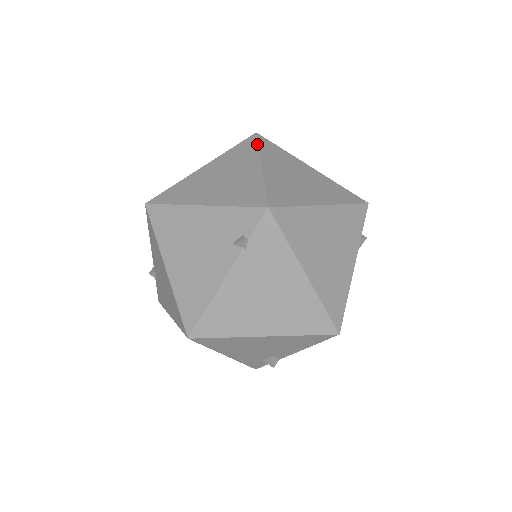
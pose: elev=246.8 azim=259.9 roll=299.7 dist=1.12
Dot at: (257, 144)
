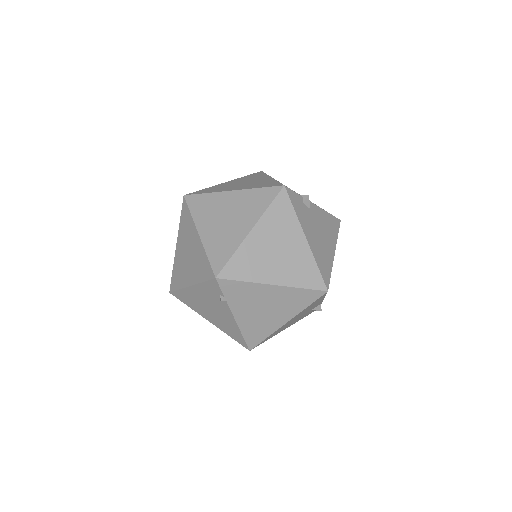
Dot at: (189, 210)
